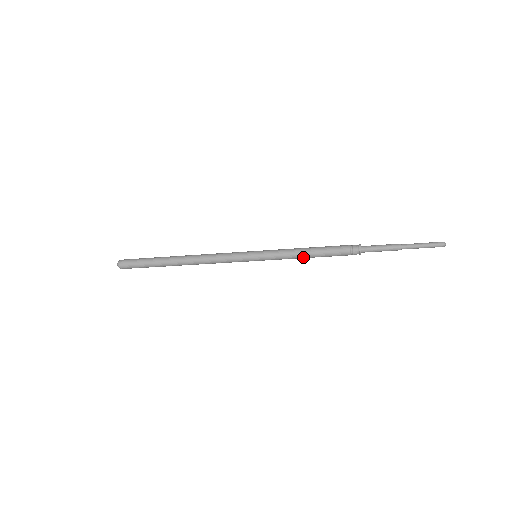
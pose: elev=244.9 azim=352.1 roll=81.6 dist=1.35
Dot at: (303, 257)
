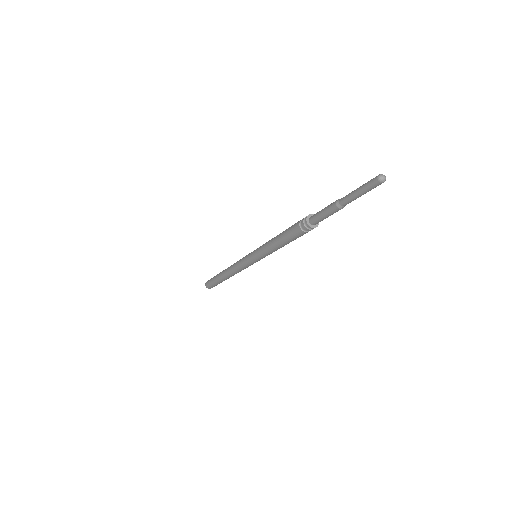
Dot at: (278, 248)
